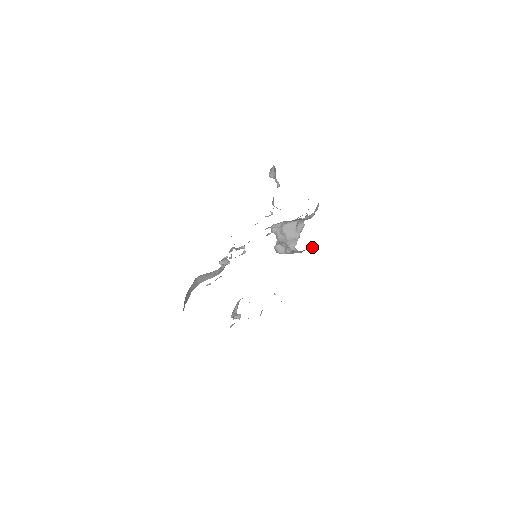
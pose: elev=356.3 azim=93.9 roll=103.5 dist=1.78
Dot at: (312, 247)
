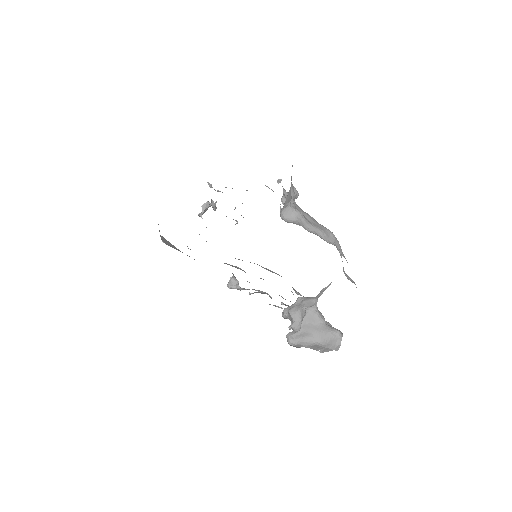
Dot at: (336, 336)
